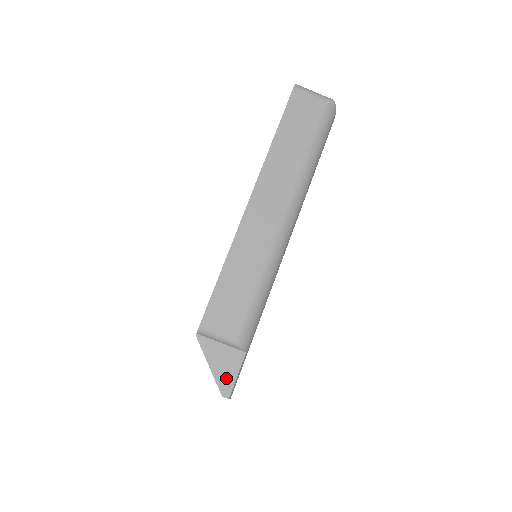
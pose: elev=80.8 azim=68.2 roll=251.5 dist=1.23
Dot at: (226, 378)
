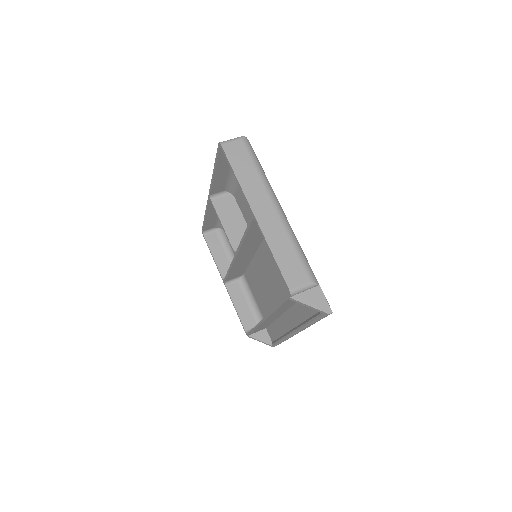
Dot at: (322, 304)
